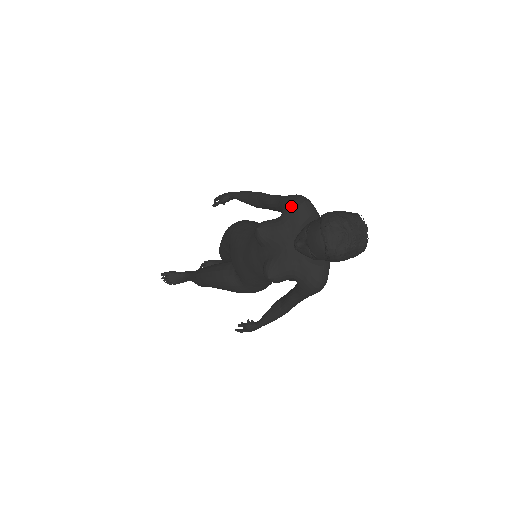
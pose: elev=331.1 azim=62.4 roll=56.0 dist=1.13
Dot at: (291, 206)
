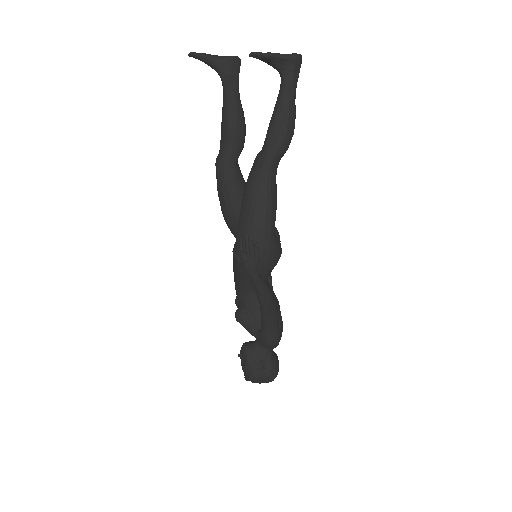
Dot at: (261, 343)
